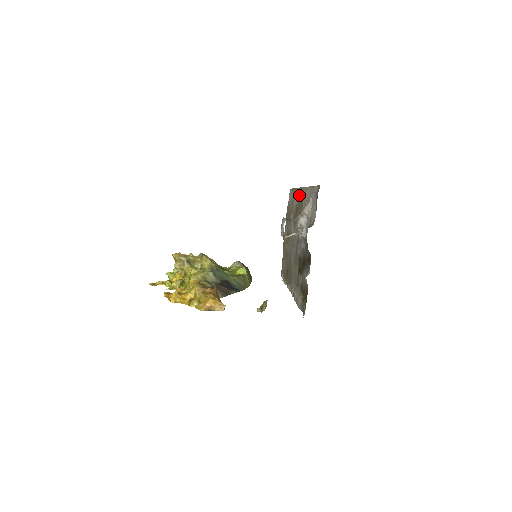
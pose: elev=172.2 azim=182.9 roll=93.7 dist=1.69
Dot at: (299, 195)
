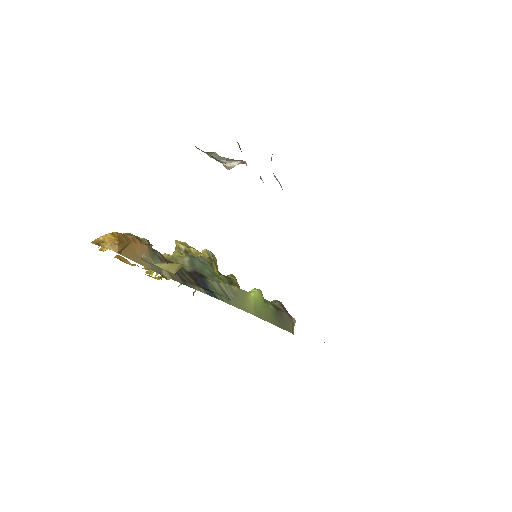
Dot at: occluded
